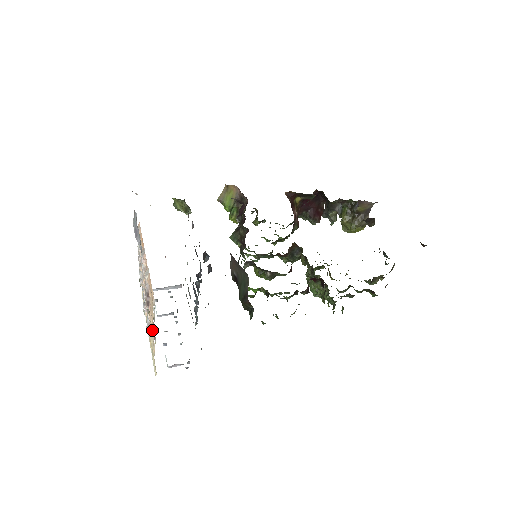
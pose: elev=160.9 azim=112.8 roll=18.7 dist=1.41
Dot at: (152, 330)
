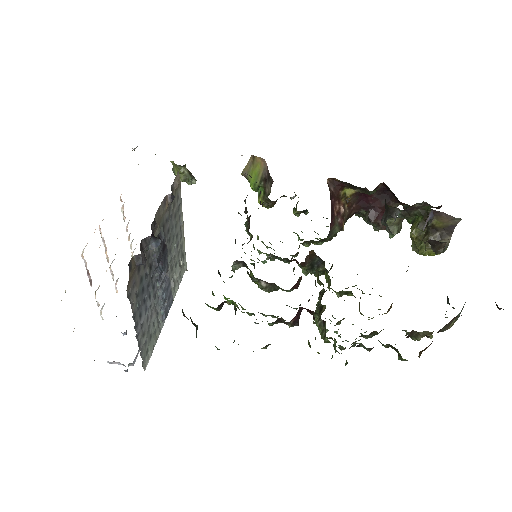
Dot at: occluded
